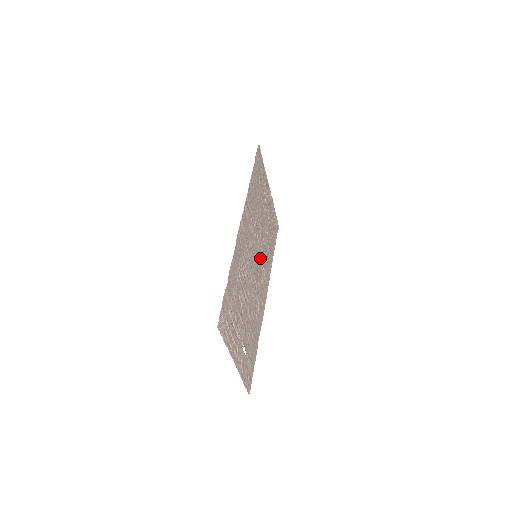
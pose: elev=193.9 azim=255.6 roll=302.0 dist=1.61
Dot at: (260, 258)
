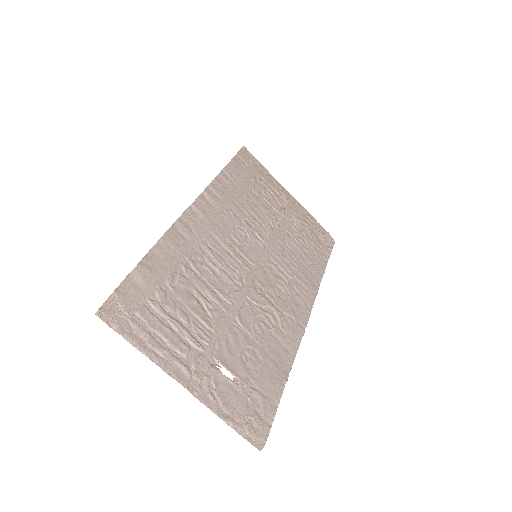
Dot at: (274, 262)
